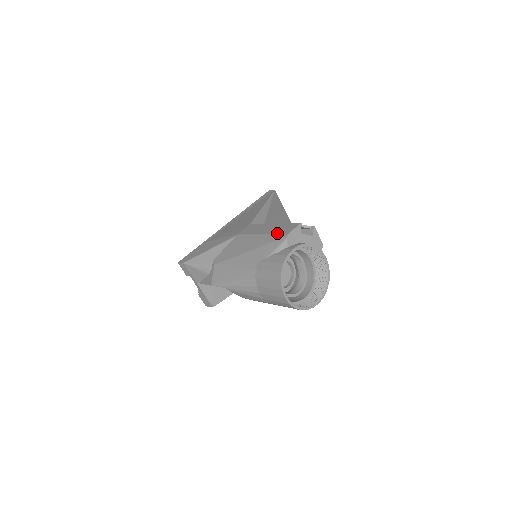
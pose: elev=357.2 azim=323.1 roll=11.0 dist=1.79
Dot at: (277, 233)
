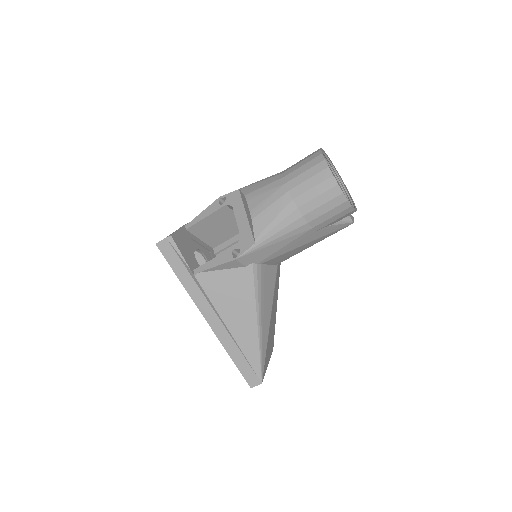
Dot at: occluded
